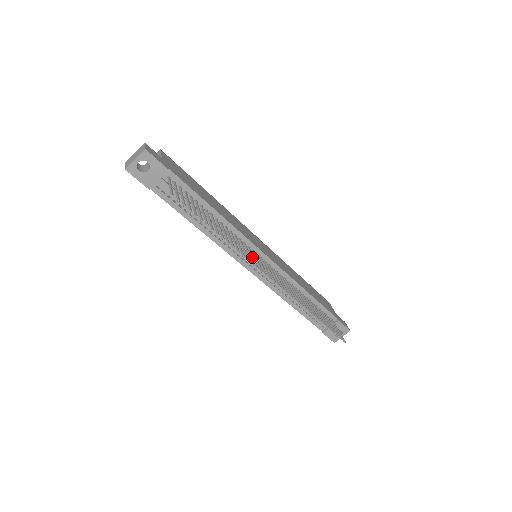
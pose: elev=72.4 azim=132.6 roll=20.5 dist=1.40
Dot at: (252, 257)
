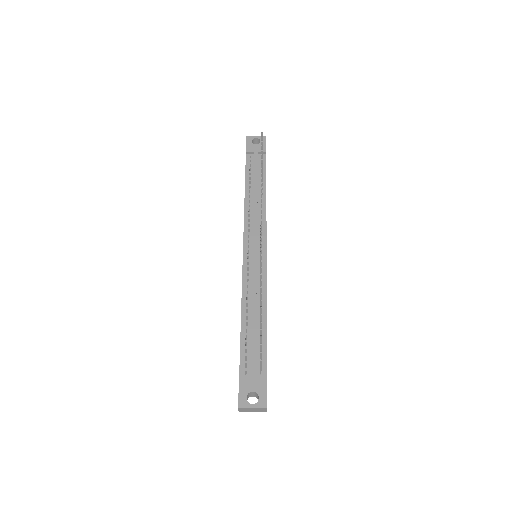
Dot at: occluded
